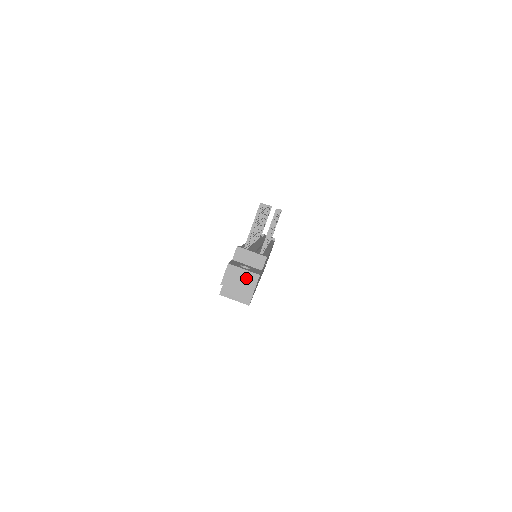
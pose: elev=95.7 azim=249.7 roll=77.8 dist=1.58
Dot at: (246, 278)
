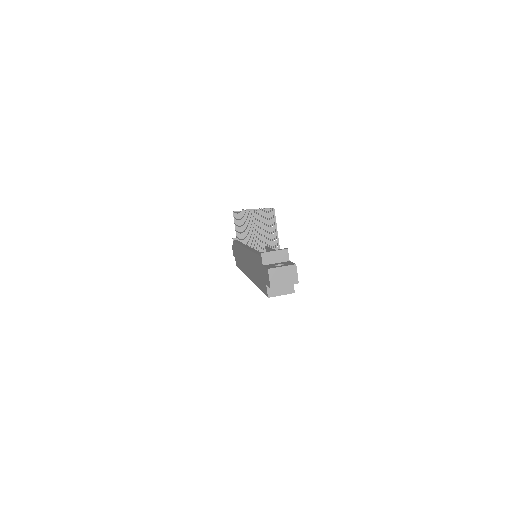
Dot at: (287, 272)
